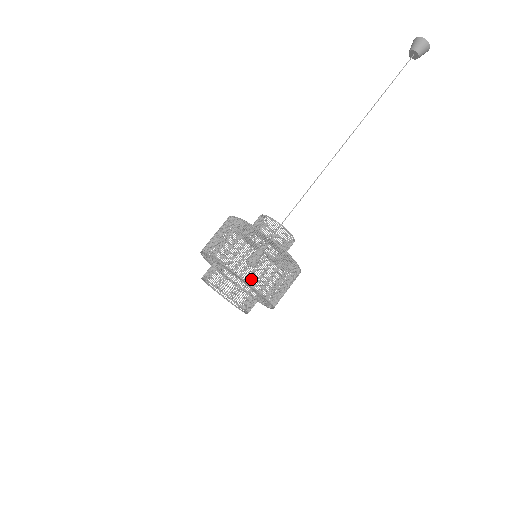
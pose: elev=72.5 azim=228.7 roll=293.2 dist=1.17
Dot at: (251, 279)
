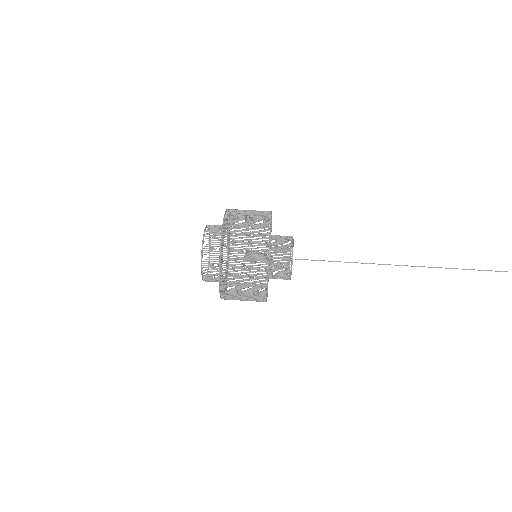
Dot at: occluded
